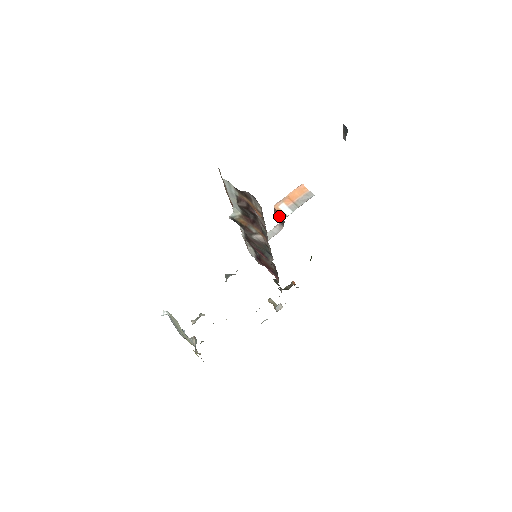
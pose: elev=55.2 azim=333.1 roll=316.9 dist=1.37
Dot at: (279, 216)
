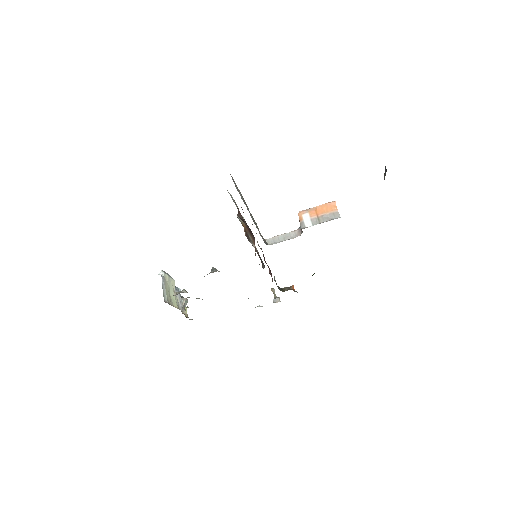
Dot at: occluded
